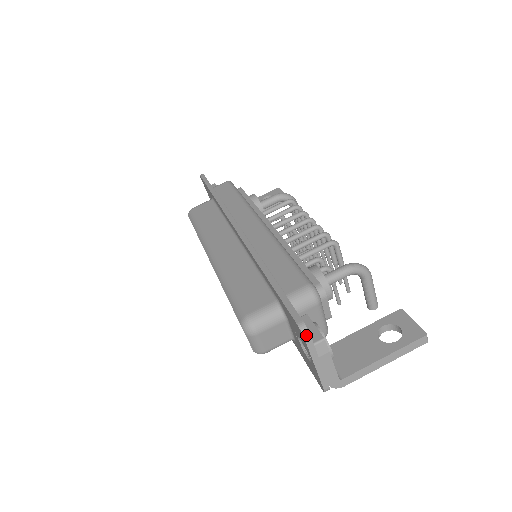
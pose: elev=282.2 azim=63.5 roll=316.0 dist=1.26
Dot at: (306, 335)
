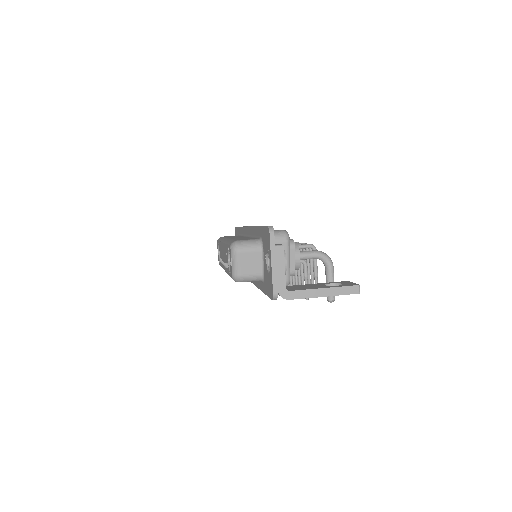
Dot at: (271, 232)
